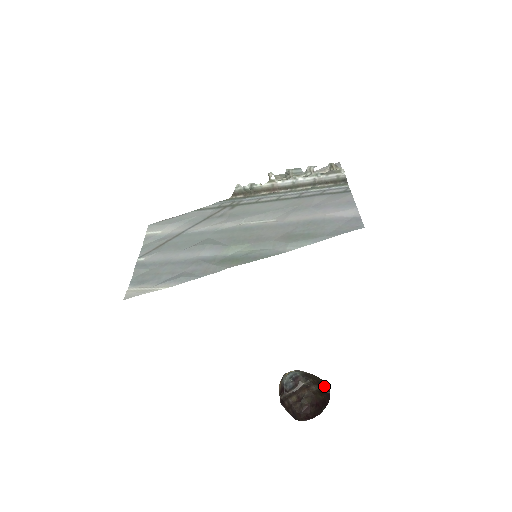
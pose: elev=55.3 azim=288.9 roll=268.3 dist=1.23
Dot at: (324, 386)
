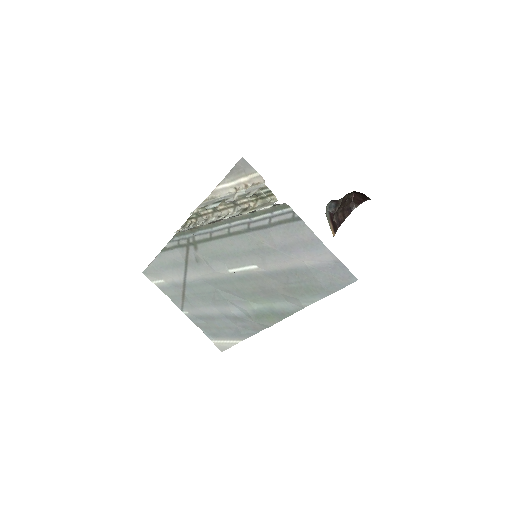
Dot at: occluded
